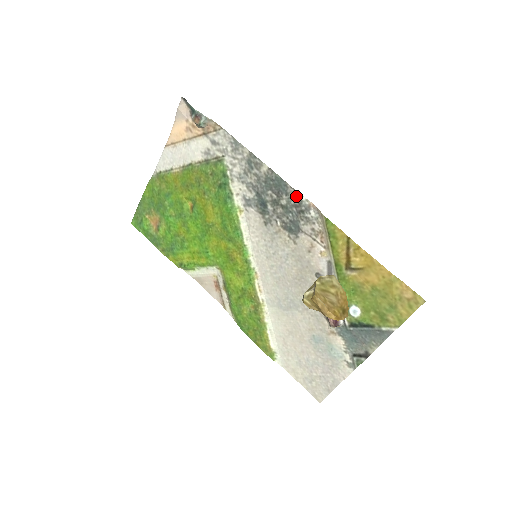
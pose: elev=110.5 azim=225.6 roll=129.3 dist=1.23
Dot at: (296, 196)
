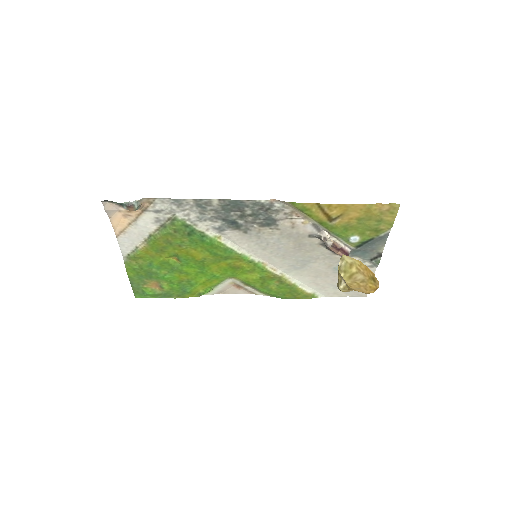
Dot at: (256, 203)
